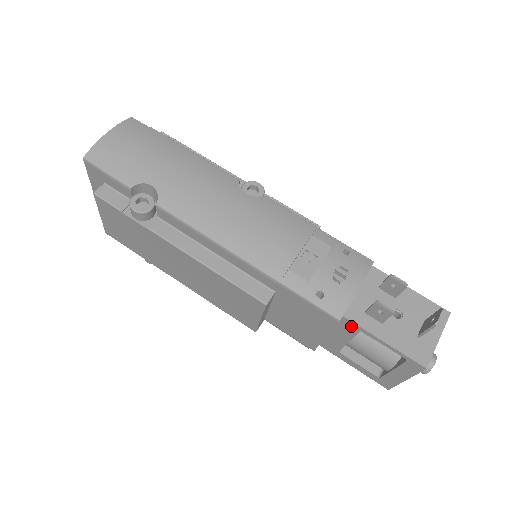
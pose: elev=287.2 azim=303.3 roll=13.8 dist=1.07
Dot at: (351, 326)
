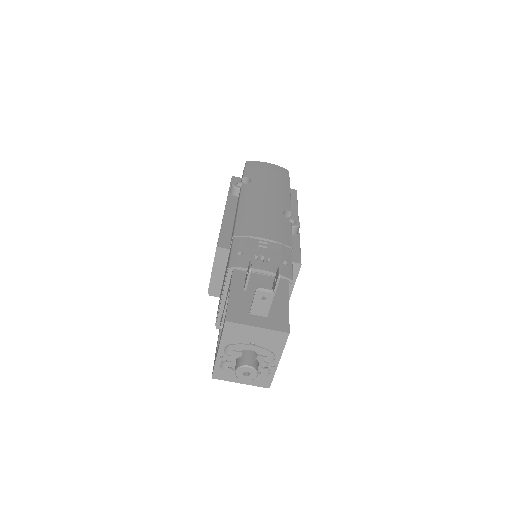
Dot at: occluded
